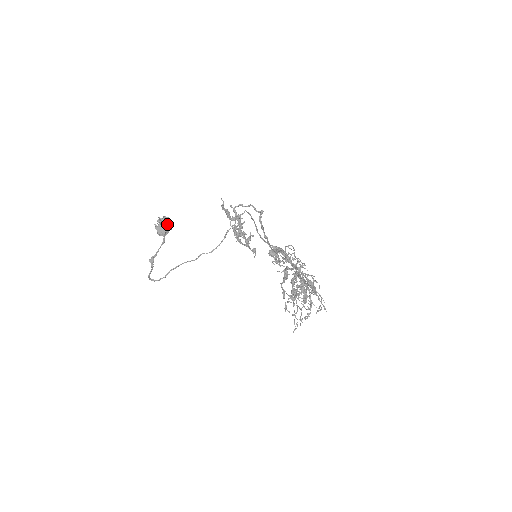
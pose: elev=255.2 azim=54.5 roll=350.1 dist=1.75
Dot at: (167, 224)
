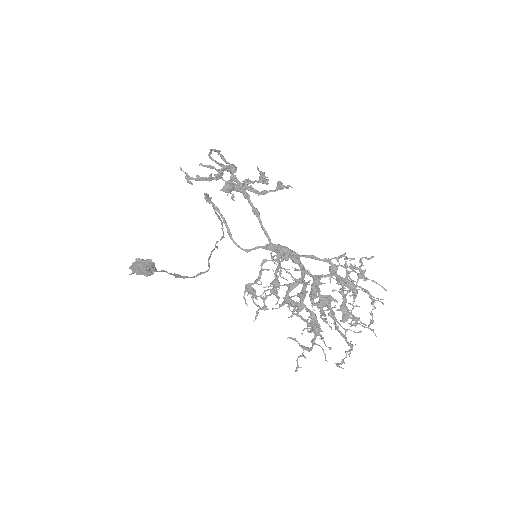
Dot at: (142, 270)
